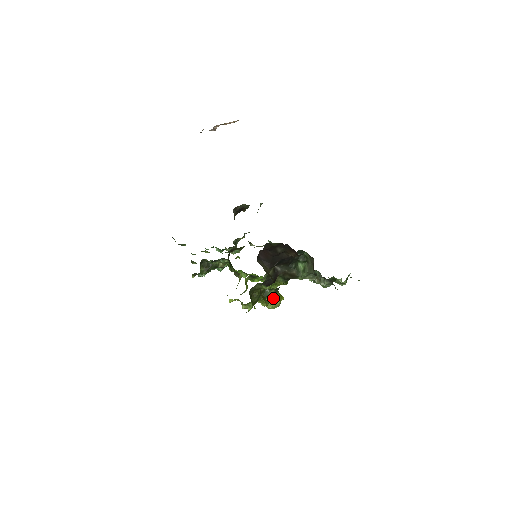
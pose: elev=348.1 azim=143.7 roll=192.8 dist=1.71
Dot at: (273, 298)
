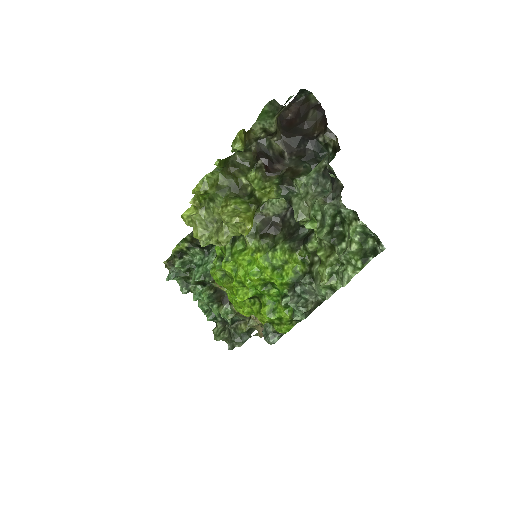
Dot at: (242, 206)
